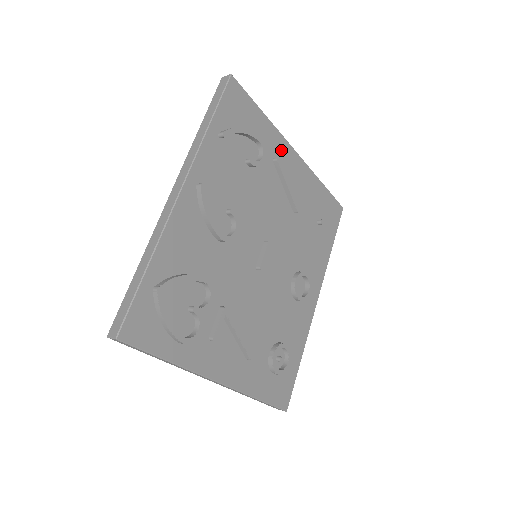
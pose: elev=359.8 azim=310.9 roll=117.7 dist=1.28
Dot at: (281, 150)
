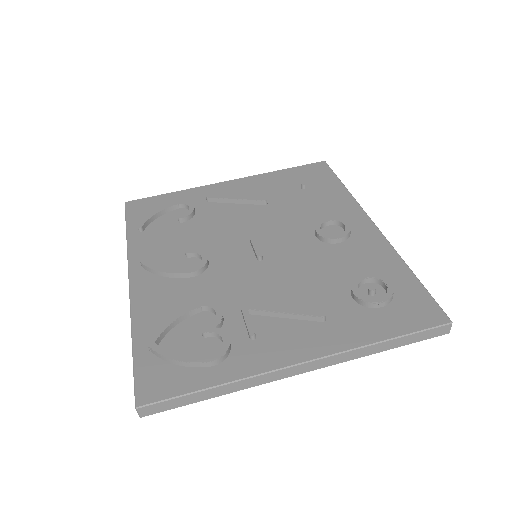
Dot at: (211, 192)
